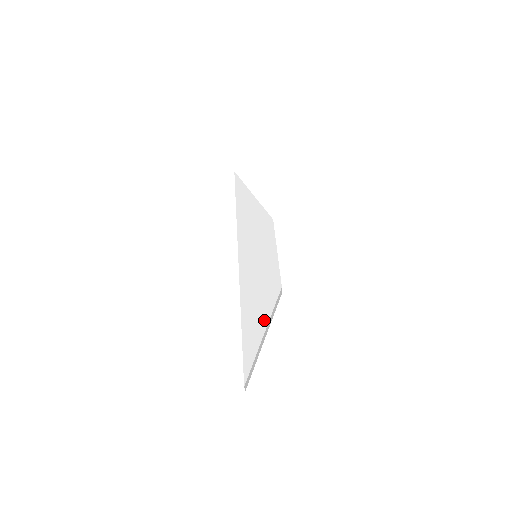
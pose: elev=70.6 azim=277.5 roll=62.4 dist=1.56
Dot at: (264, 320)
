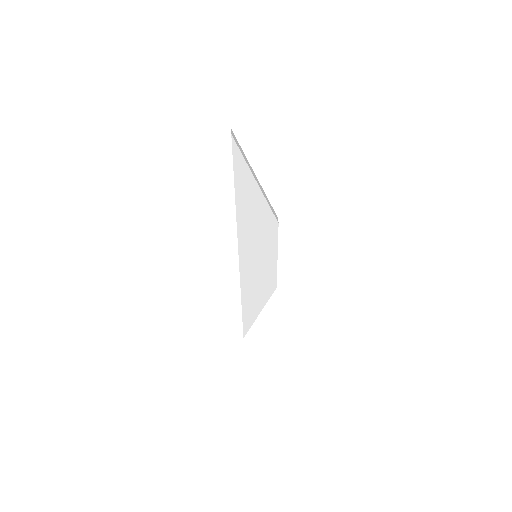
Dot at: occluded
